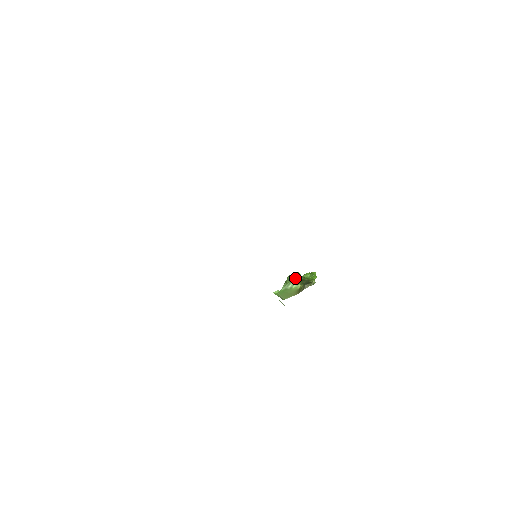
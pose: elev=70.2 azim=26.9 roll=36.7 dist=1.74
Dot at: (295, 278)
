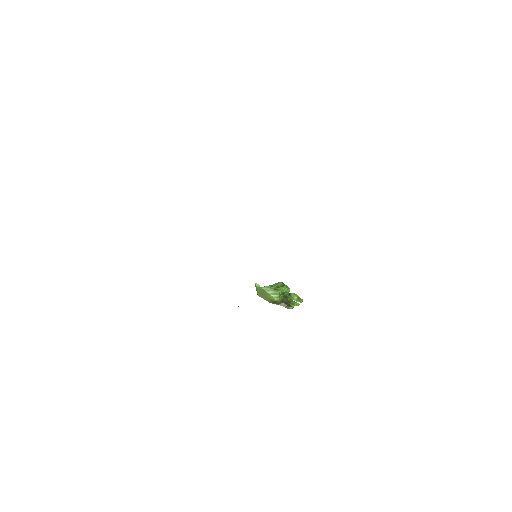
Dot at: occluded
